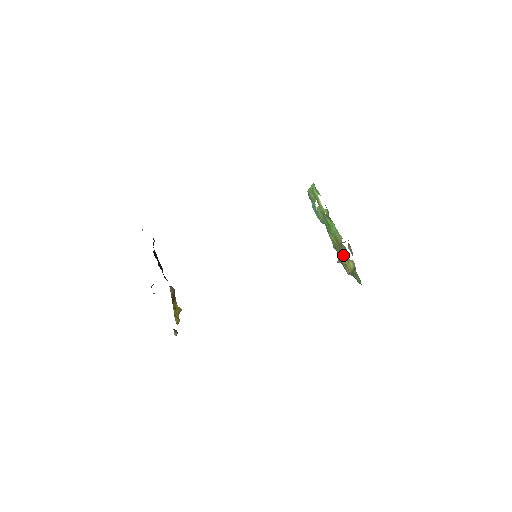
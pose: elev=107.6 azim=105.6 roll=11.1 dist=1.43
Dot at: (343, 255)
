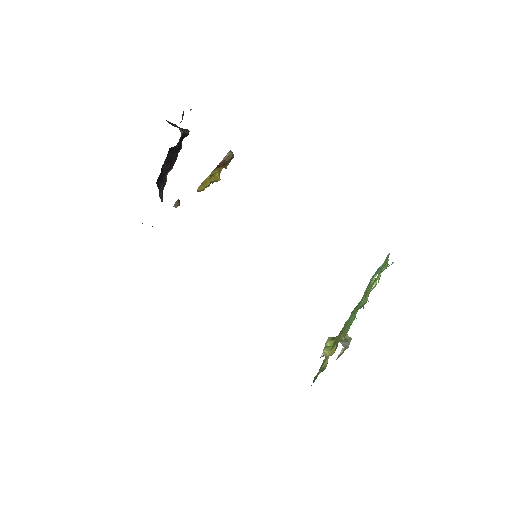
Dot at: (333, 345)
